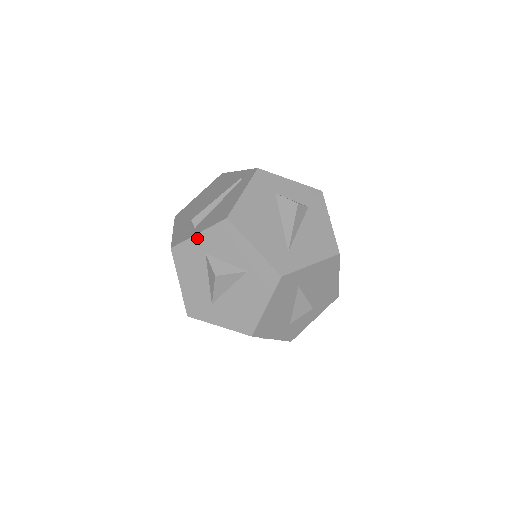
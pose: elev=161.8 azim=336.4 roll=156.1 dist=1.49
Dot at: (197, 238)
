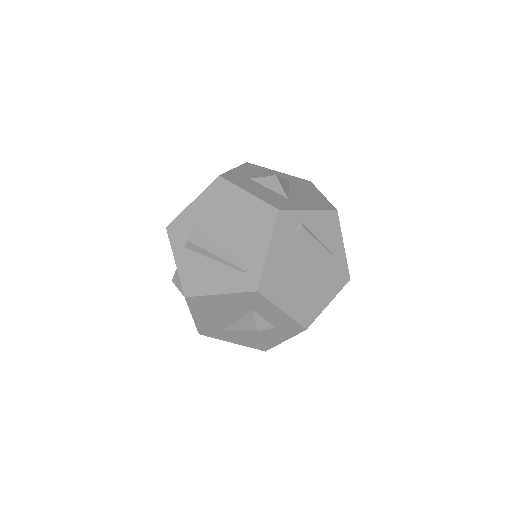
Dot at: (175, 260)
